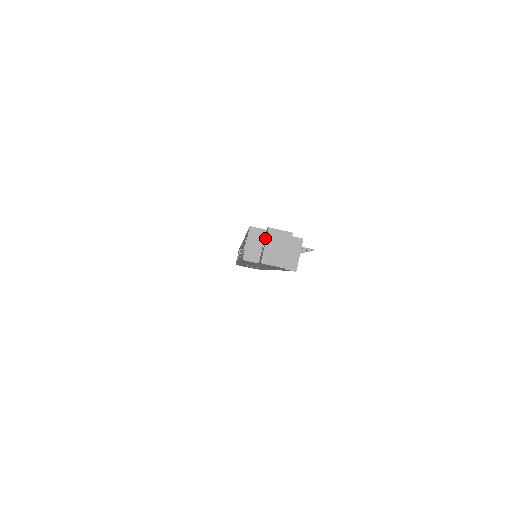
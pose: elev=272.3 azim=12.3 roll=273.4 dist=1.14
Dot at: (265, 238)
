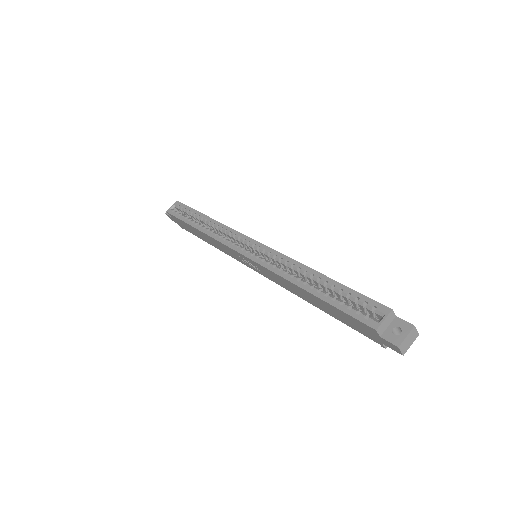
Dot at: (403, 328)
